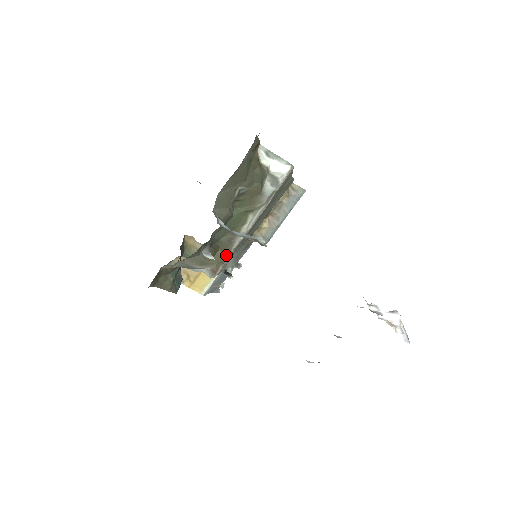
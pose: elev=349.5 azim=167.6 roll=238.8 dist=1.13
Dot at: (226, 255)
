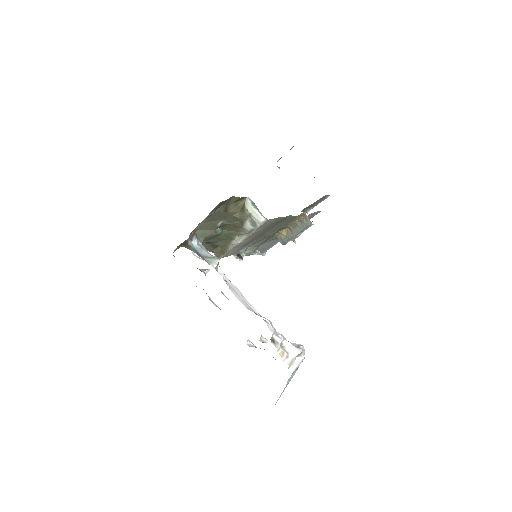
Dot at: (225, 251)
